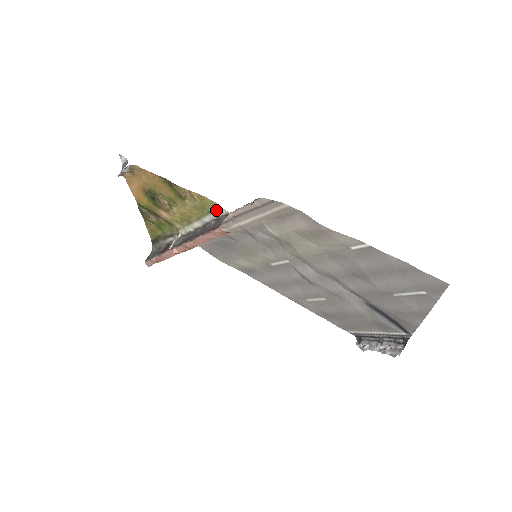
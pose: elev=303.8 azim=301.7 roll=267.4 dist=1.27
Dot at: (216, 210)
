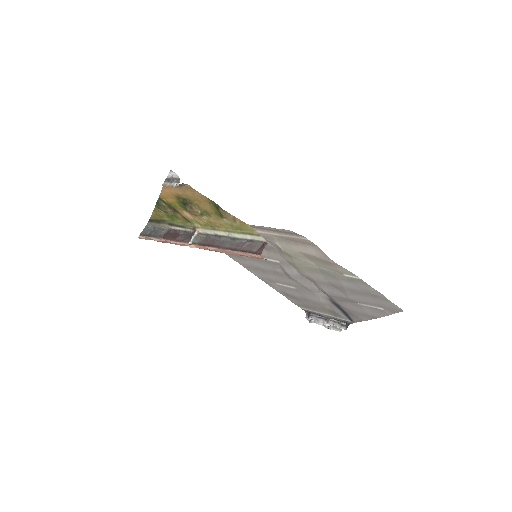
Dot at: (254, 235)
